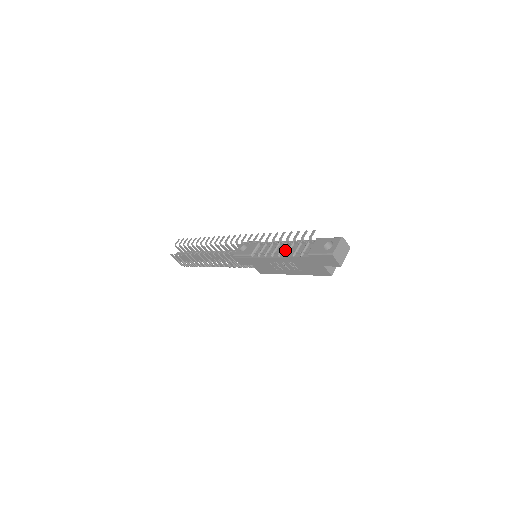
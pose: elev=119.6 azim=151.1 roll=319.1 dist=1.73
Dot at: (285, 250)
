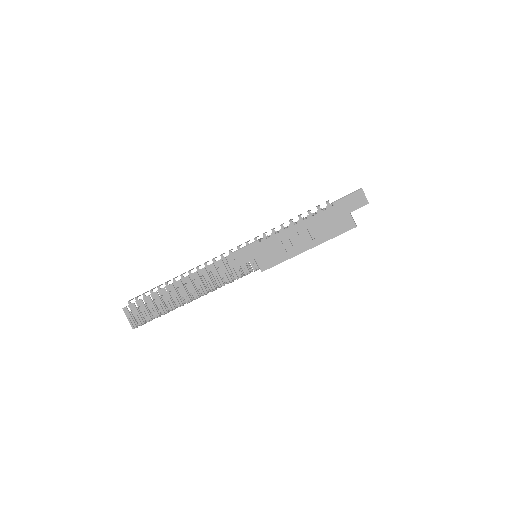
Dot at: occluded
